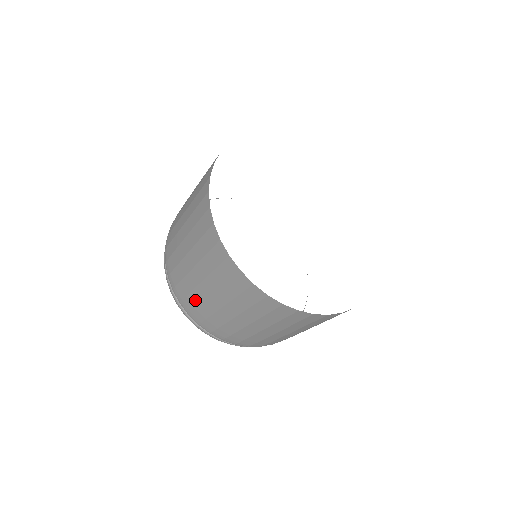
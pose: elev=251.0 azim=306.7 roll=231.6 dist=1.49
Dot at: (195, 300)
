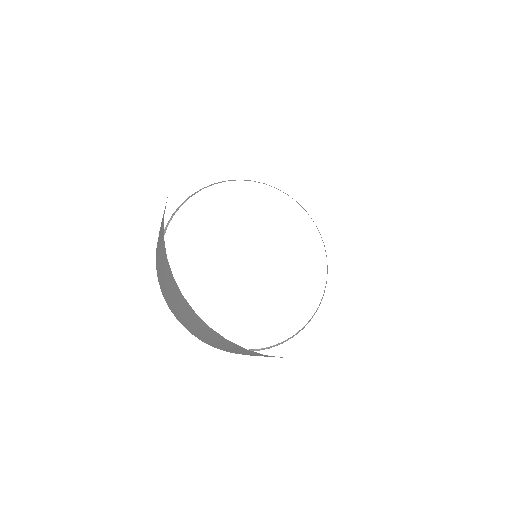
Dot at: (169, 301)
